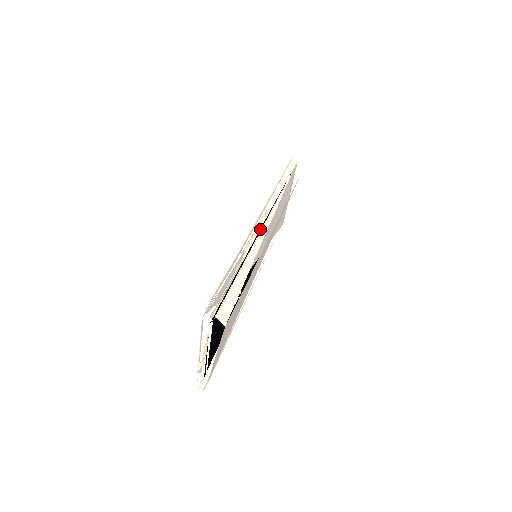
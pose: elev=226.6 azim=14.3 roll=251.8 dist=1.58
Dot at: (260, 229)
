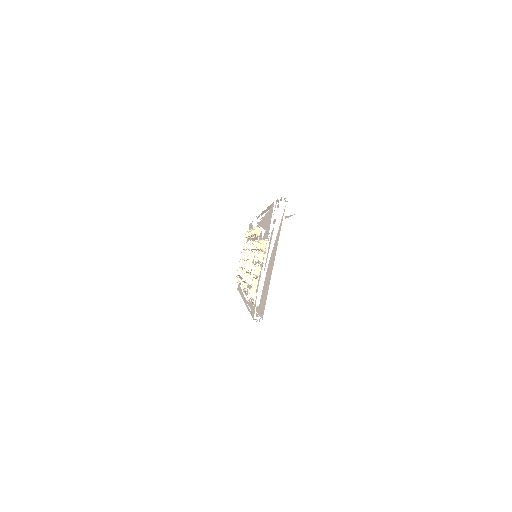
Dot at: occluded
